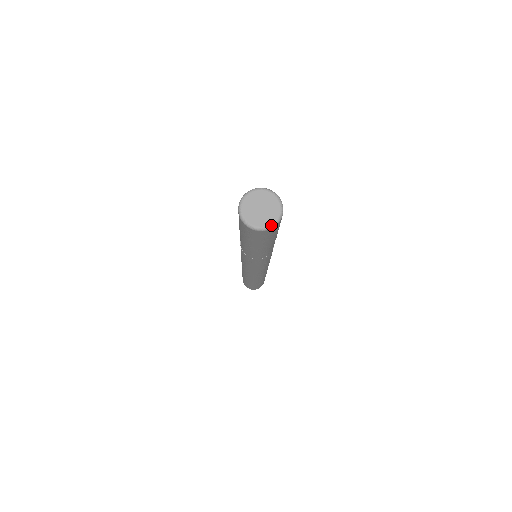
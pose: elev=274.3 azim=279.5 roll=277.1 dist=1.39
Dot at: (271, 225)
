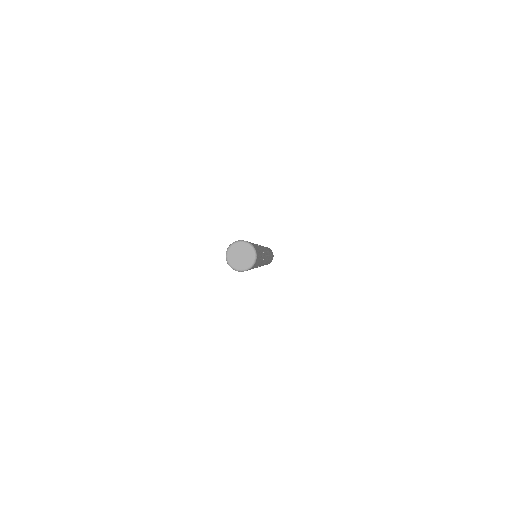
Dot at: (245, 269)
